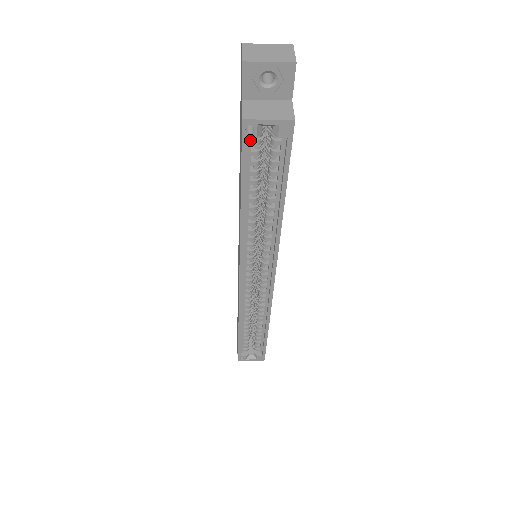
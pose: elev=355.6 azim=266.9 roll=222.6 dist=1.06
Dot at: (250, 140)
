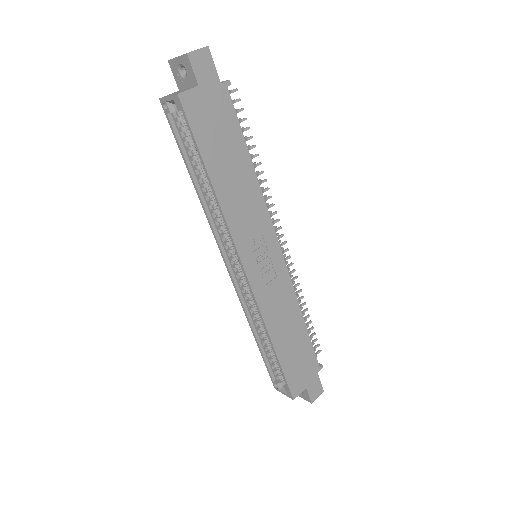
Dot at: (174, 118)
